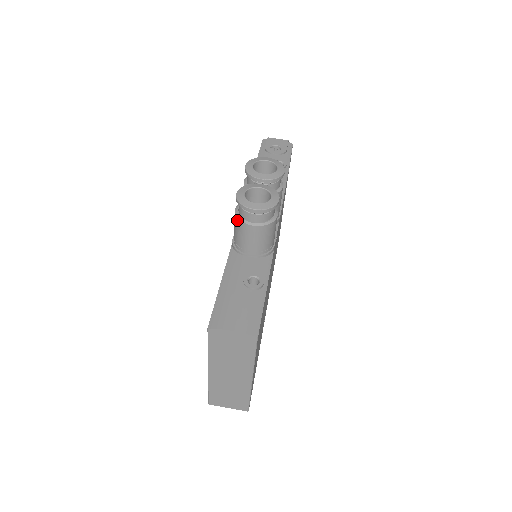
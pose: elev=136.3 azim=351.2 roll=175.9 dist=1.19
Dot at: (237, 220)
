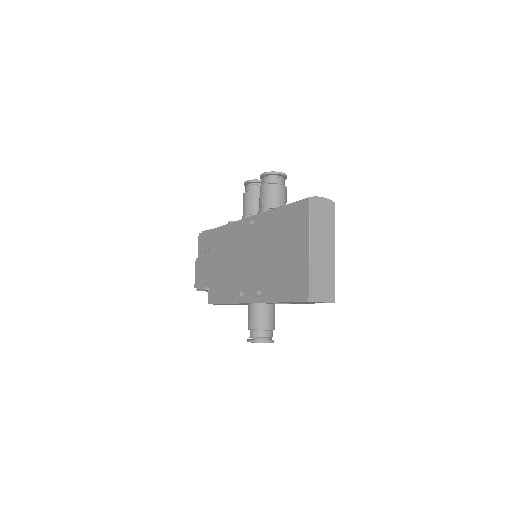
Dot at: (269, 186)
